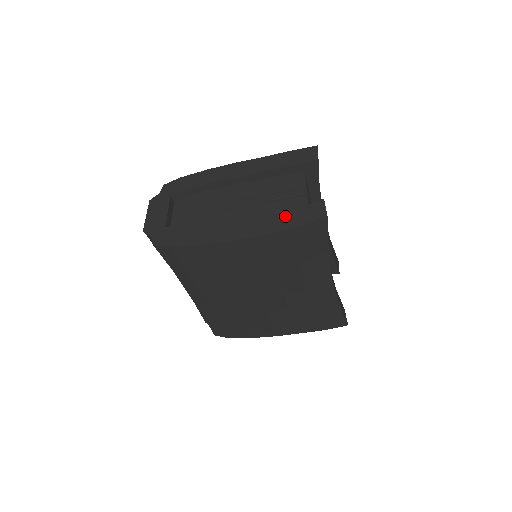
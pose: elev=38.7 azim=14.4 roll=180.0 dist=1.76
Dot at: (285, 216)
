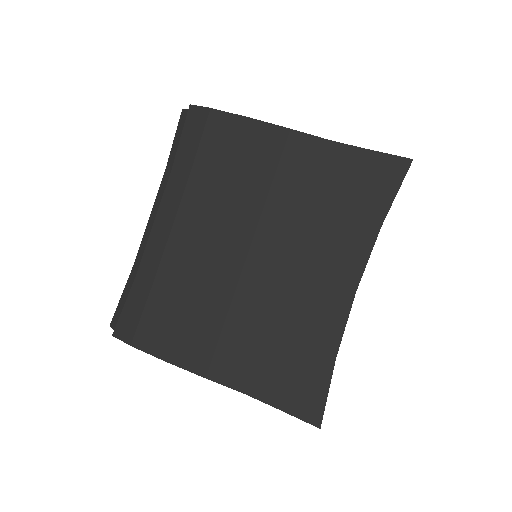
Dot at: occluded
